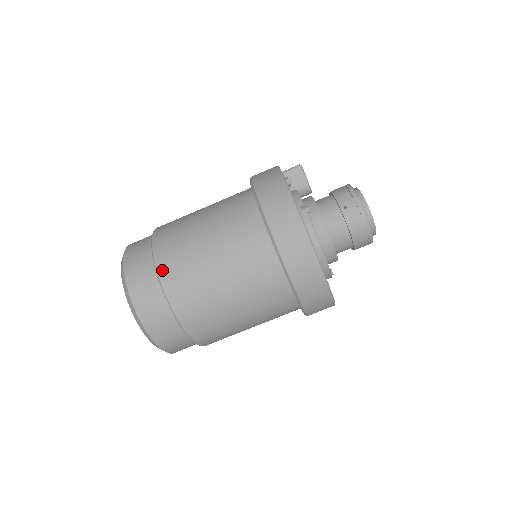
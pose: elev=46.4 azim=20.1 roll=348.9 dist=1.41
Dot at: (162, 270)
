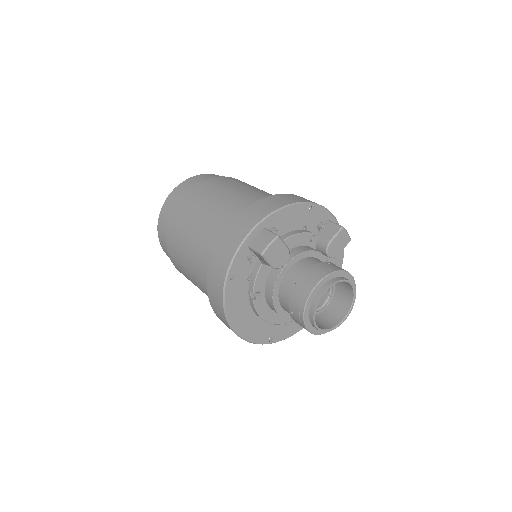
Dot at: (170, 257)
